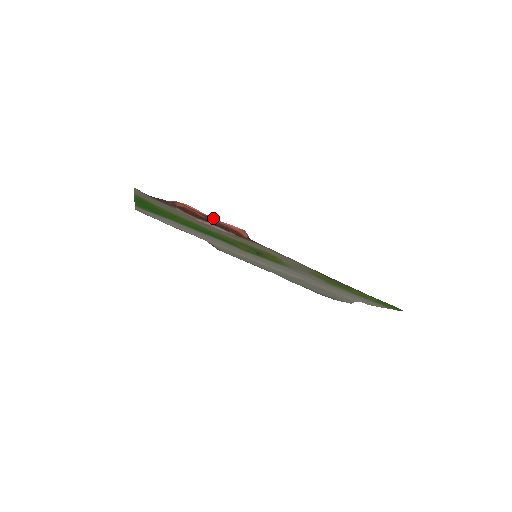
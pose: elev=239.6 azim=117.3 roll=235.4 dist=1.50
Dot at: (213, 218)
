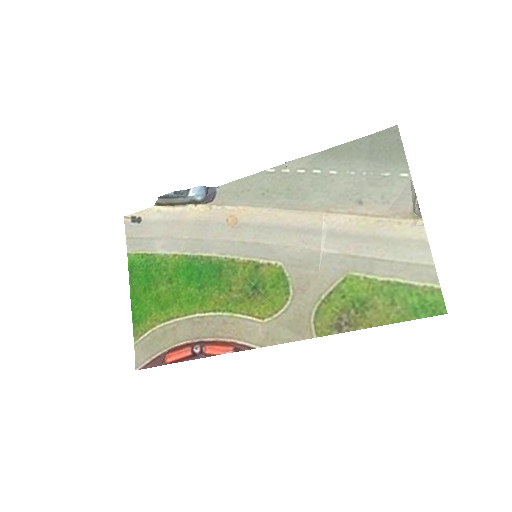
Dot at: (196, 350)
